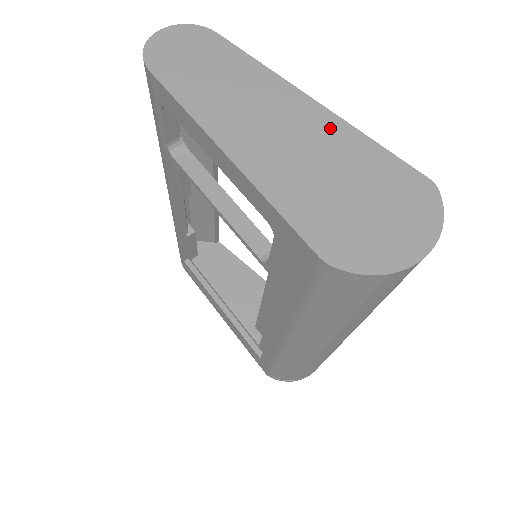
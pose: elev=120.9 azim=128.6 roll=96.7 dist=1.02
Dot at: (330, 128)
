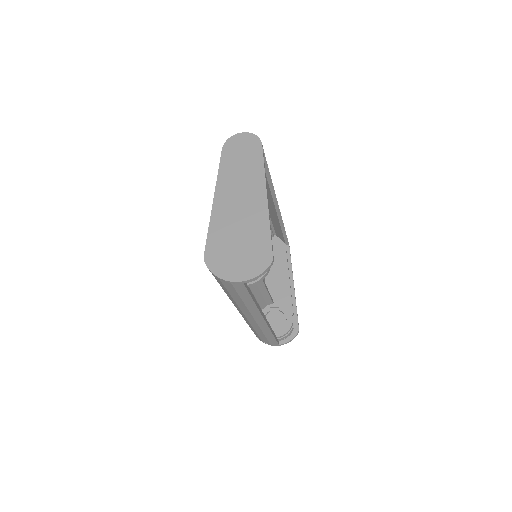
Dot at: (260, 212)
